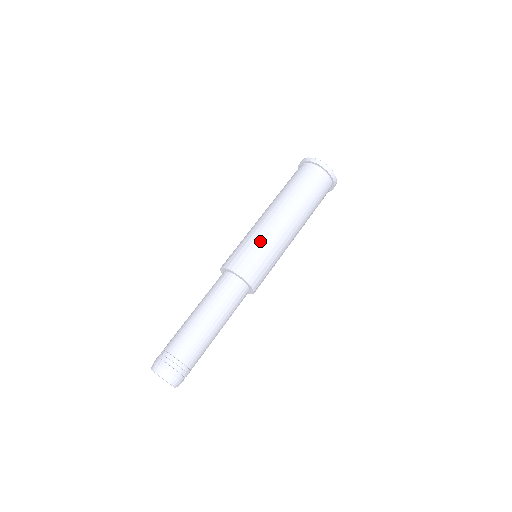
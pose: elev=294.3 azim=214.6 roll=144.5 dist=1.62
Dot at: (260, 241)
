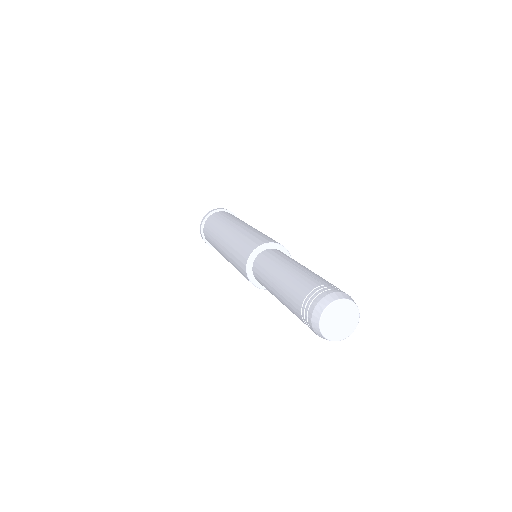
Dot at: (255, 232)
